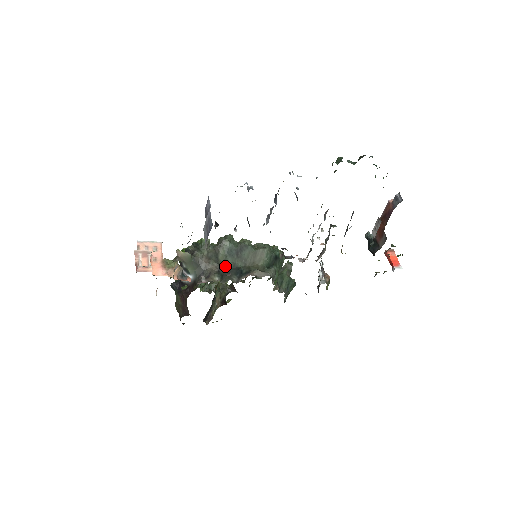
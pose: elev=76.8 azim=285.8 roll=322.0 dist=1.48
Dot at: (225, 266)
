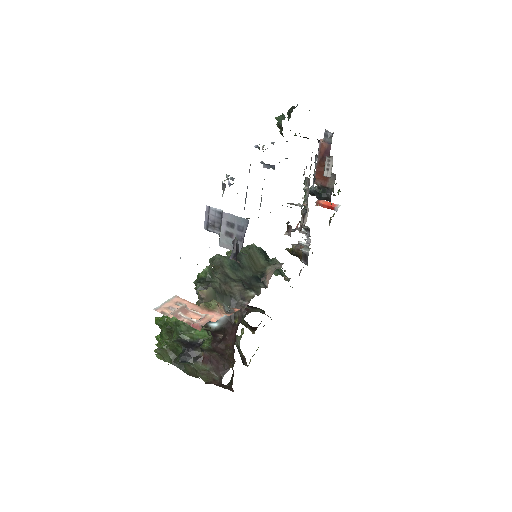
Dot at: (243, 281)
